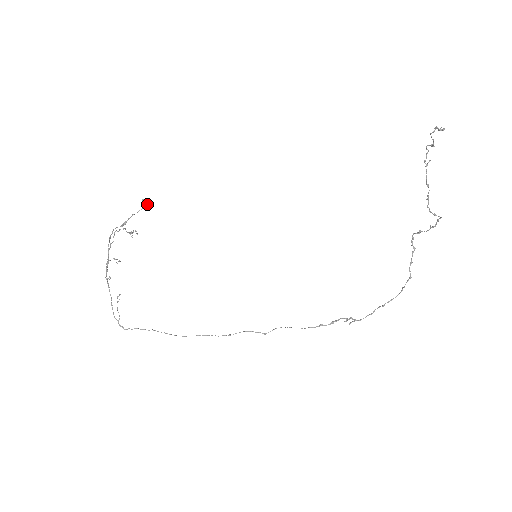
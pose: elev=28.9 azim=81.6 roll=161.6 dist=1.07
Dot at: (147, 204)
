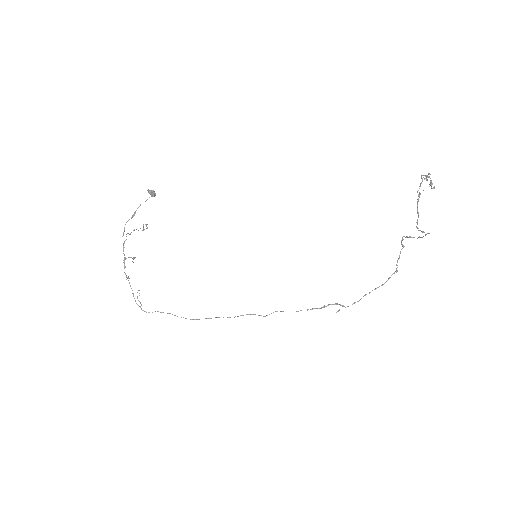
Dot at: (153, 195)
